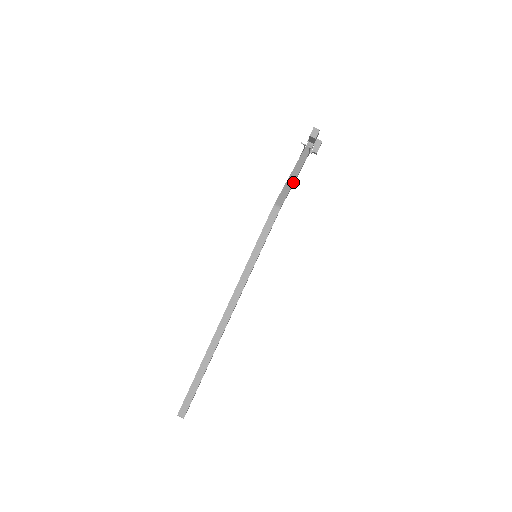
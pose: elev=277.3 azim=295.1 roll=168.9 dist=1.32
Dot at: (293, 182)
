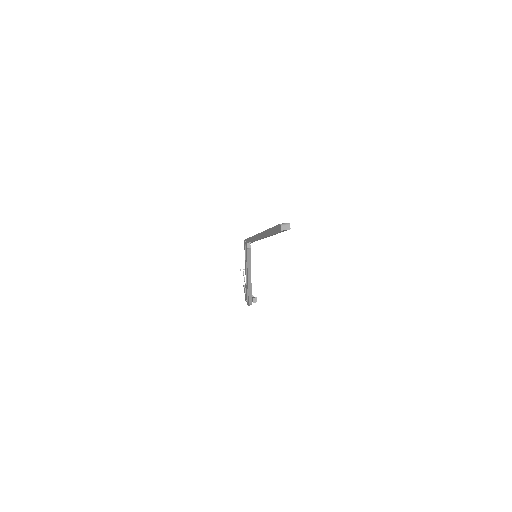
Dot at: occluded
